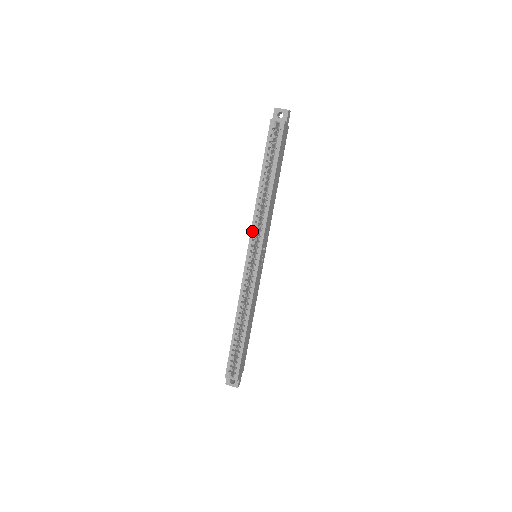
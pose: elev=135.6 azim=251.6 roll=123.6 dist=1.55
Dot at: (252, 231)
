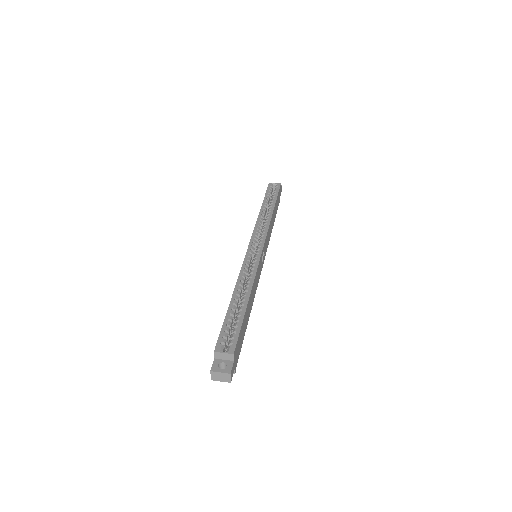
Dot at: (255, 231)
